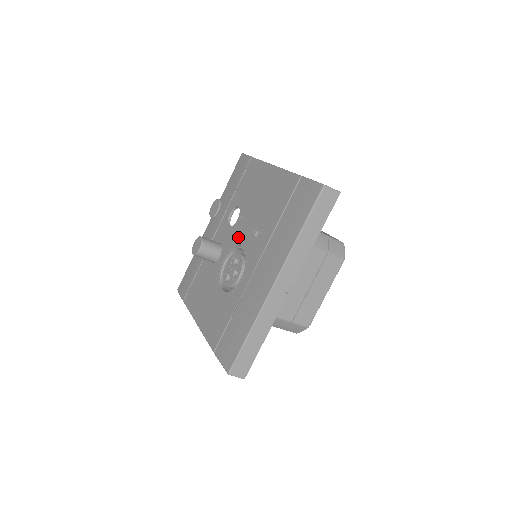
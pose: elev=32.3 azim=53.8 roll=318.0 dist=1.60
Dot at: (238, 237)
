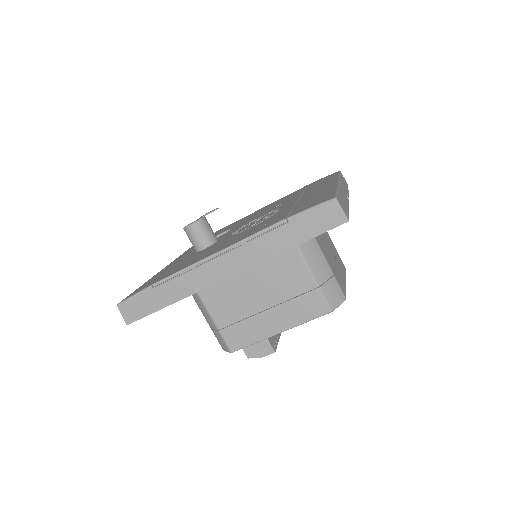
Dot at: (245, 223)
